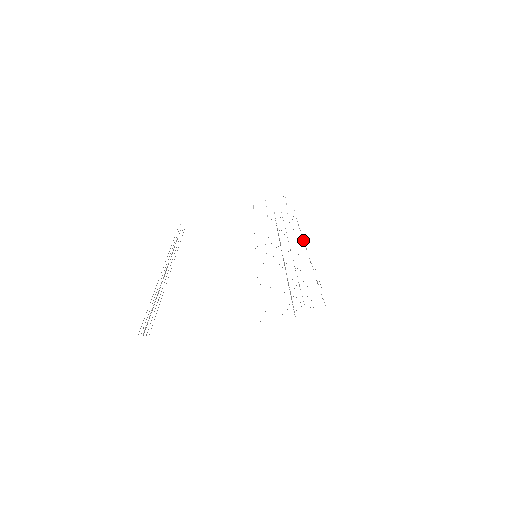
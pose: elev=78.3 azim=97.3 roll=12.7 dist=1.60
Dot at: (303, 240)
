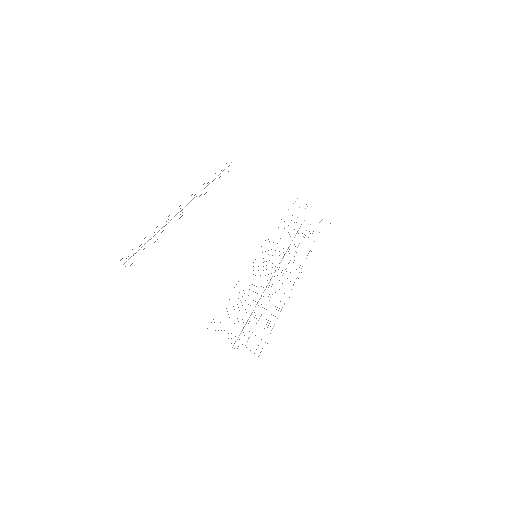
Dot at: (299, 272)
